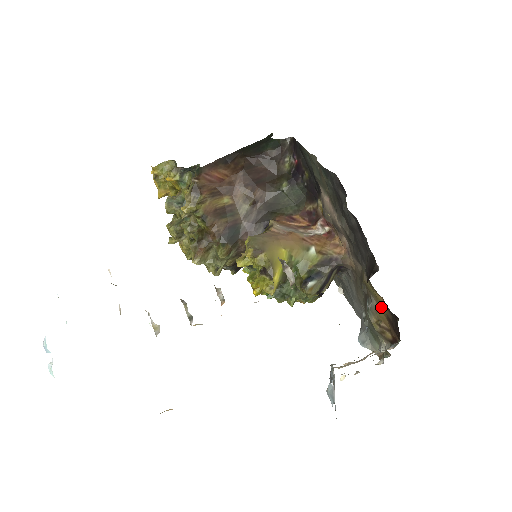
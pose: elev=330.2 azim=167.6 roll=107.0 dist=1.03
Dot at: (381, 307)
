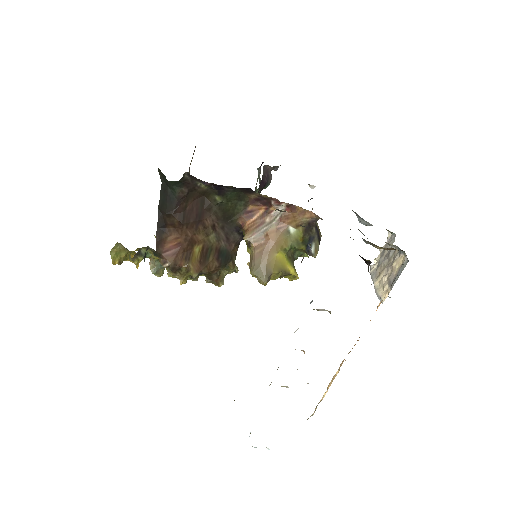
Dot at: occluded
